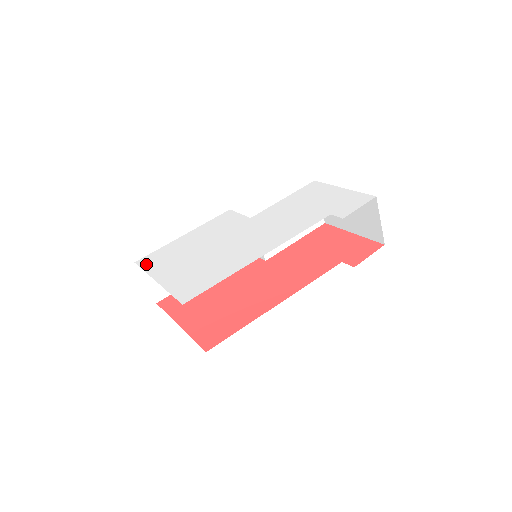
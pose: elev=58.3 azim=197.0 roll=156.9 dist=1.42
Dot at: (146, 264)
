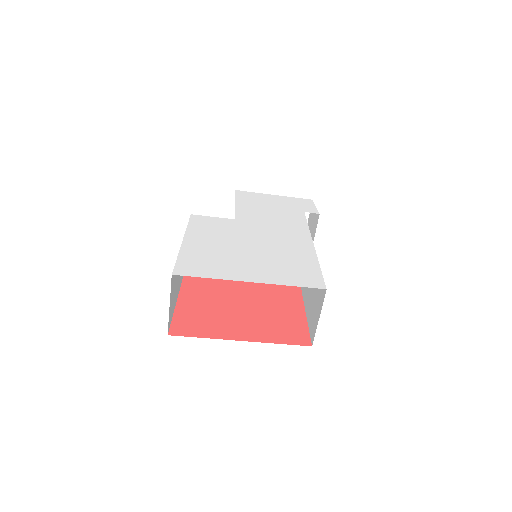
Dot at: (197, 272)
